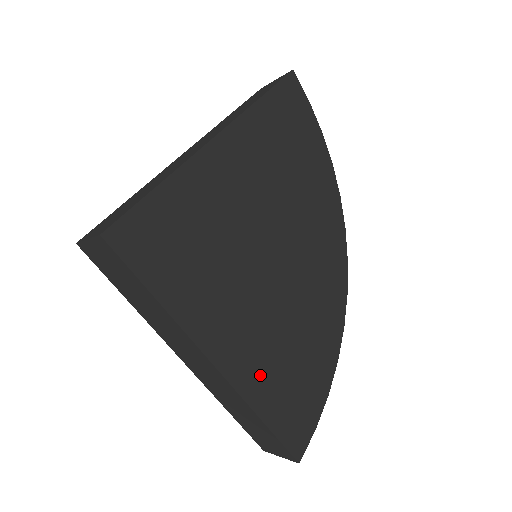
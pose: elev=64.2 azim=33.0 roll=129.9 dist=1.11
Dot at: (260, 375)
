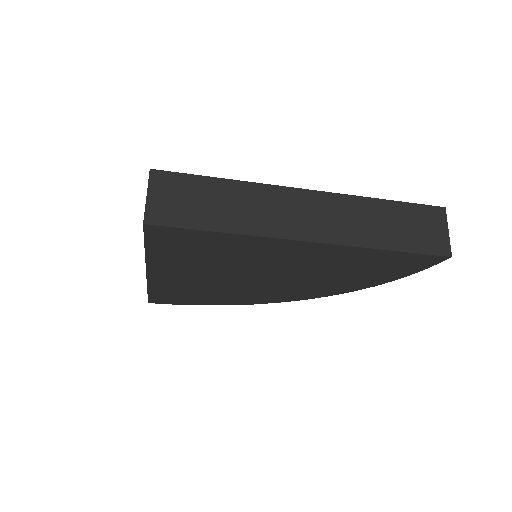
Dot at: (170, 287)
